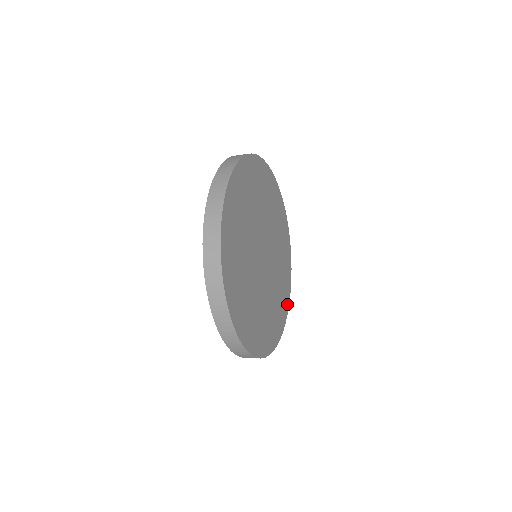
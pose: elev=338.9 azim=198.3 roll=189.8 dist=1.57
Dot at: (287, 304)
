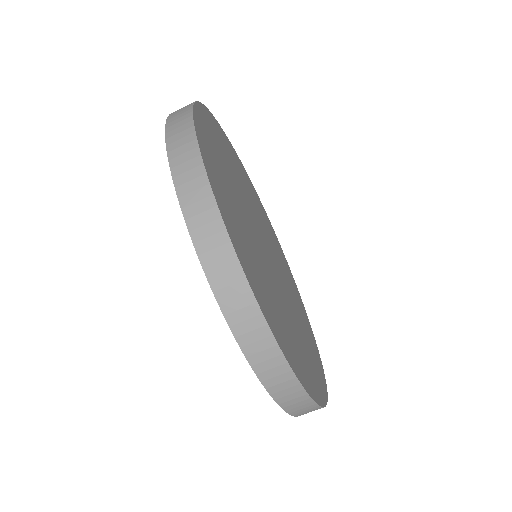
Dot at: (278, 243)
